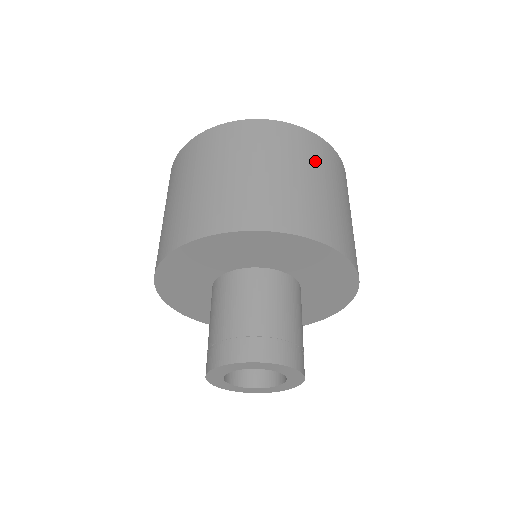
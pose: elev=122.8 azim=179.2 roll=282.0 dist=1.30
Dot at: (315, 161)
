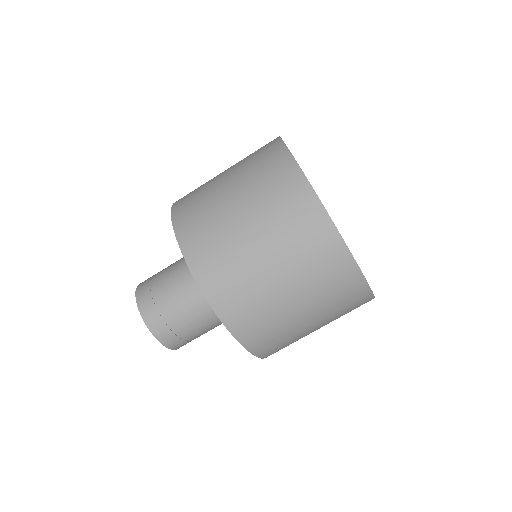
Dot at: (335, 309)
